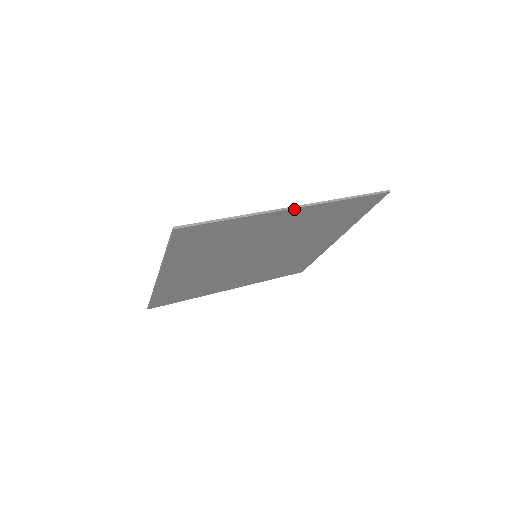
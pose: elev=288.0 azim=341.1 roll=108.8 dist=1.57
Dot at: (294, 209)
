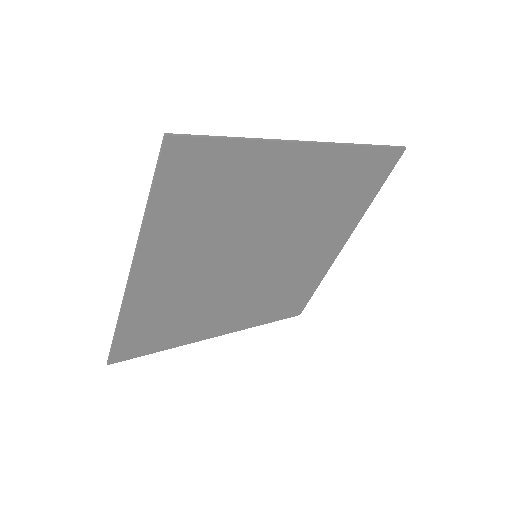
Dot at: (311, 145)
